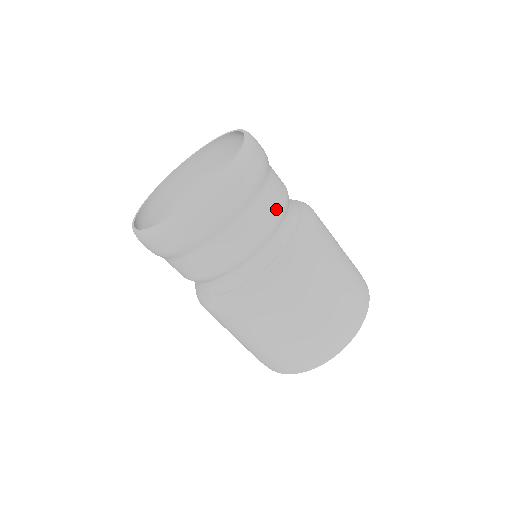
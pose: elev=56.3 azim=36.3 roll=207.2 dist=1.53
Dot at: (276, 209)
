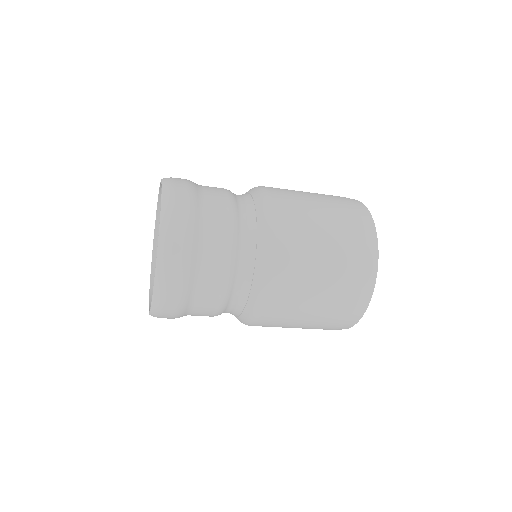
Dot at: (225, 218)
